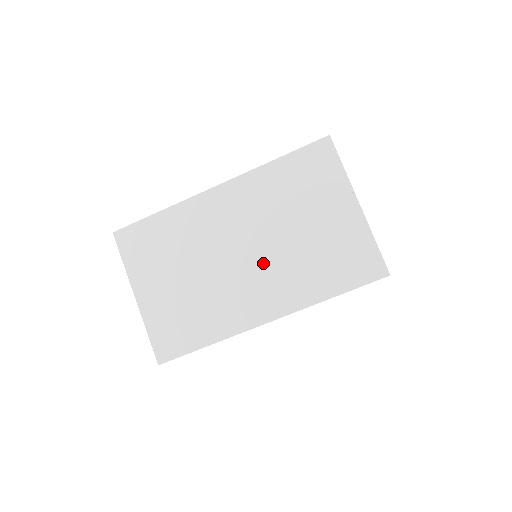
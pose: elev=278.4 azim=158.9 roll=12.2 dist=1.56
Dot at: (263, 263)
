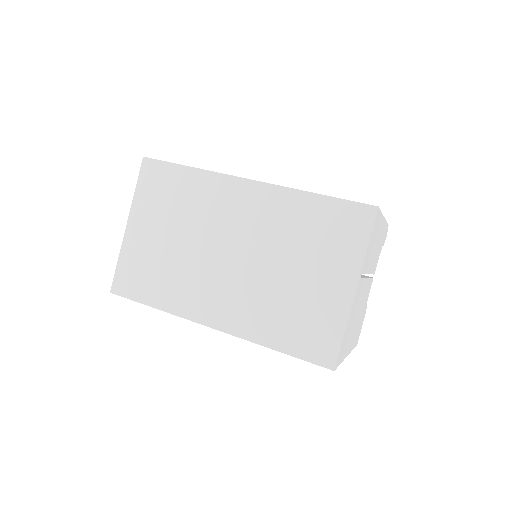
Dot at: (240, 276)
